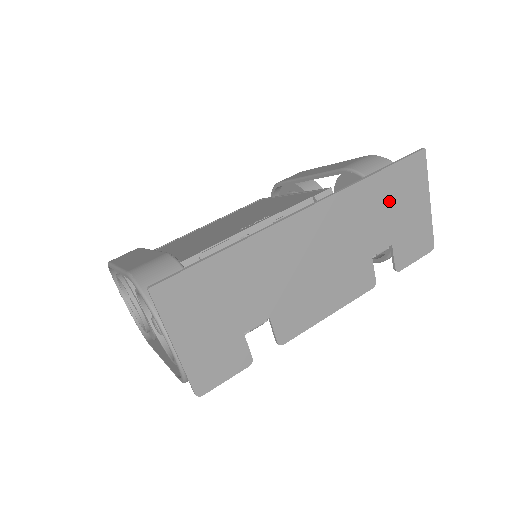
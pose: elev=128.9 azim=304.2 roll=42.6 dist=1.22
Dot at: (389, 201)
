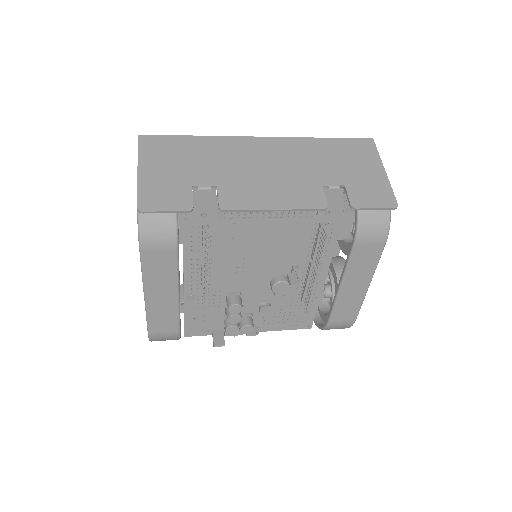
Dot at: (339, 157)
